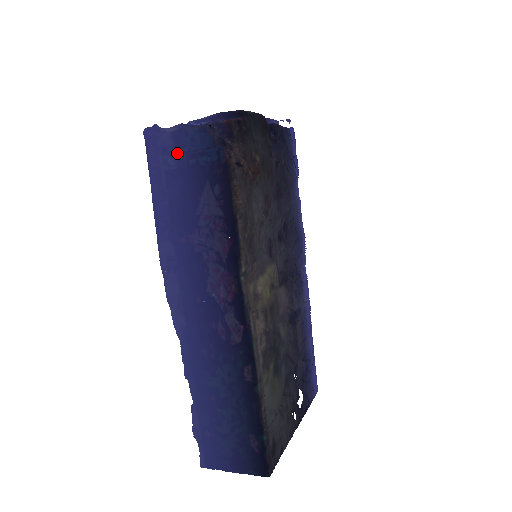
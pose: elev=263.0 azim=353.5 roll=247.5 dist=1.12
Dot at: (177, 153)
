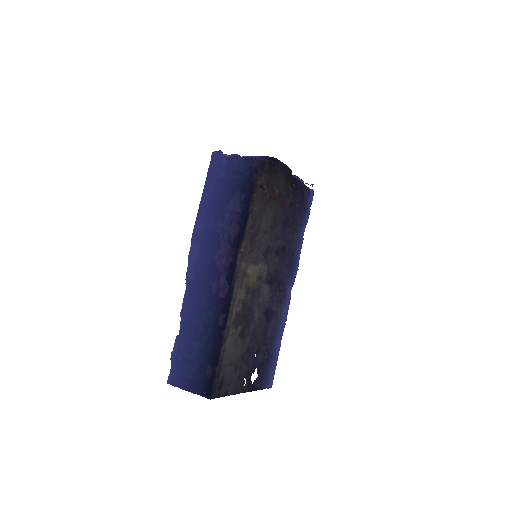
Dot at: (227, 170)
